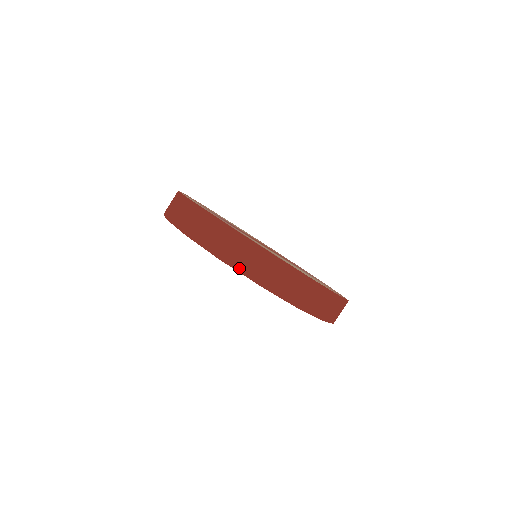
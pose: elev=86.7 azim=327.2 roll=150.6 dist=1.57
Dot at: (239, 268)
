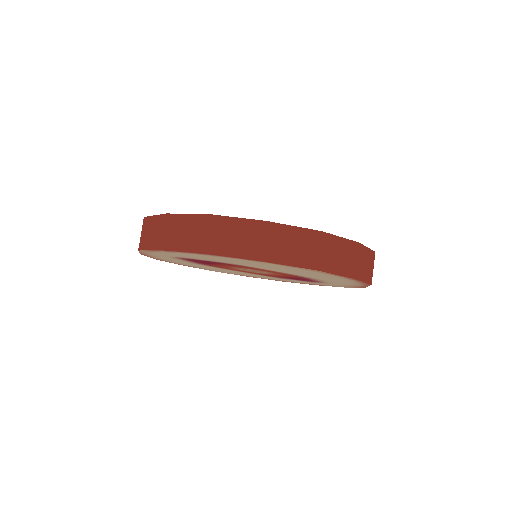
Dot at: (229, 253)
